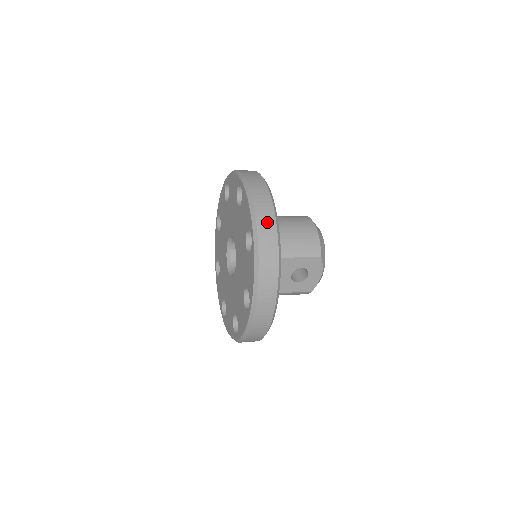
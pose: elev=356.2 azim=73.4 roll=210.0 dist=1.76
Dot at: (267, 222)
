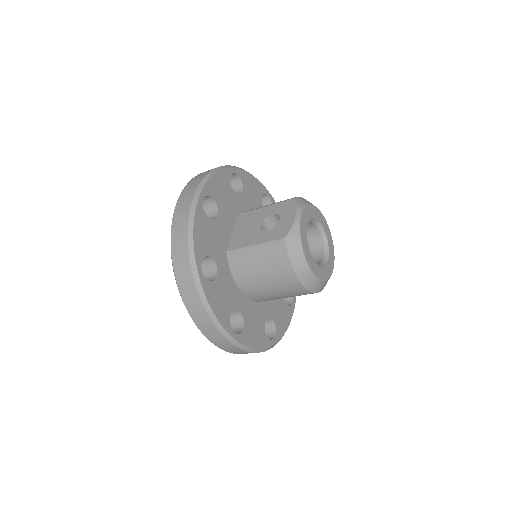
Dot at: occluded
